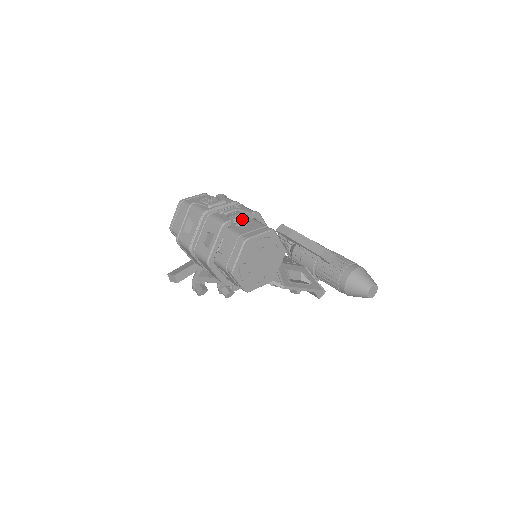
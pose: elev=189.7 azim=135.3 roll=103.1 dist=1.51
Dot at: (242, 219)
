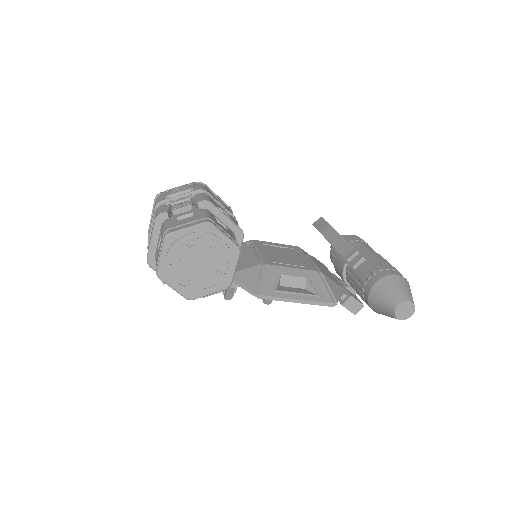
Dot at: (184, 210)
